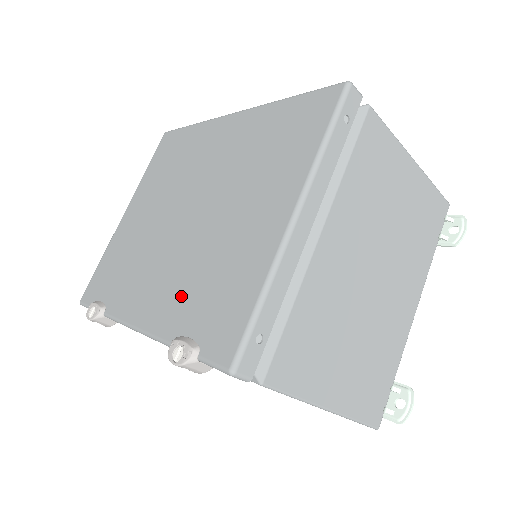
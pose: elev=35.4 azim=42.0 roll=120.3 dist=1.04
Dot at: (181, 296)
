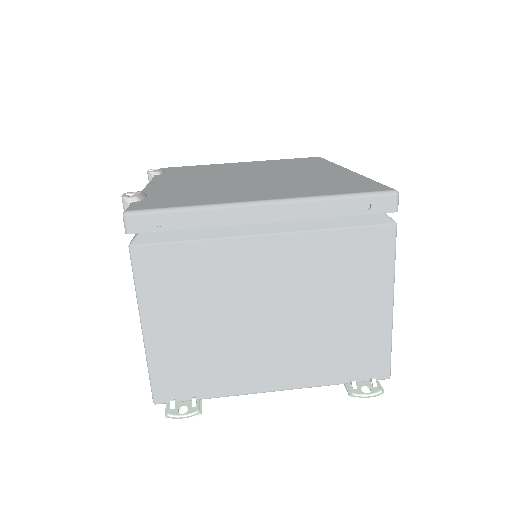
Dot at: (179, 188)
